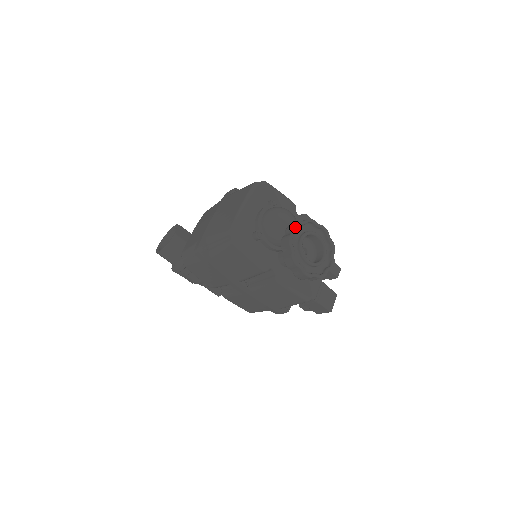
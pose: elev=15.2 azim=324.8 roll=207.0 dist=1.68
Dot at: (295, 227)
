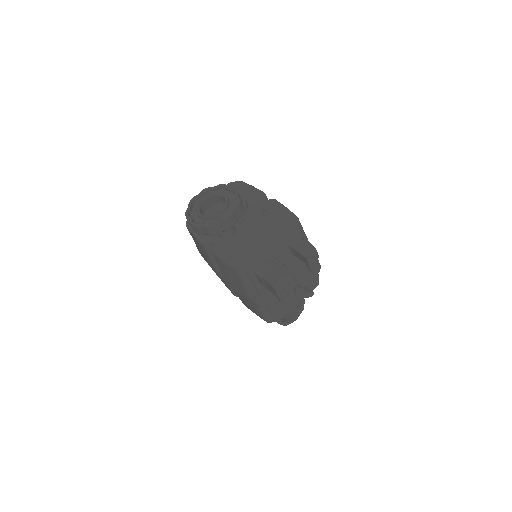
Dot at: (201, 191)
